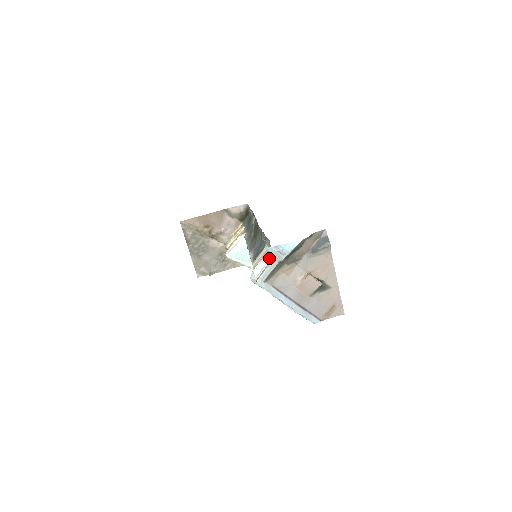
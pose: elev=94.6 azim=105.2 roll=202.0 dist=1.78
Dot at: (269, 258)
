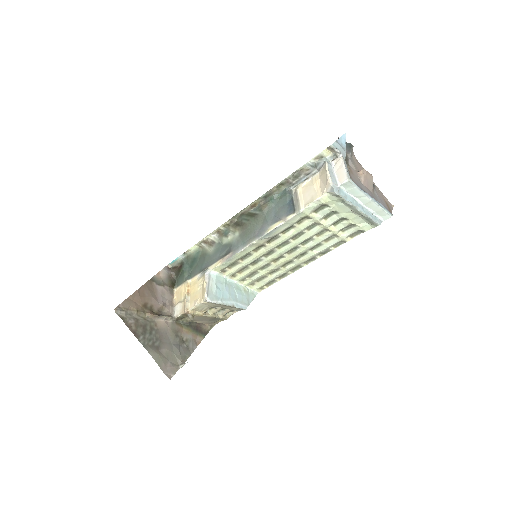
Dot at: (330, 166)
